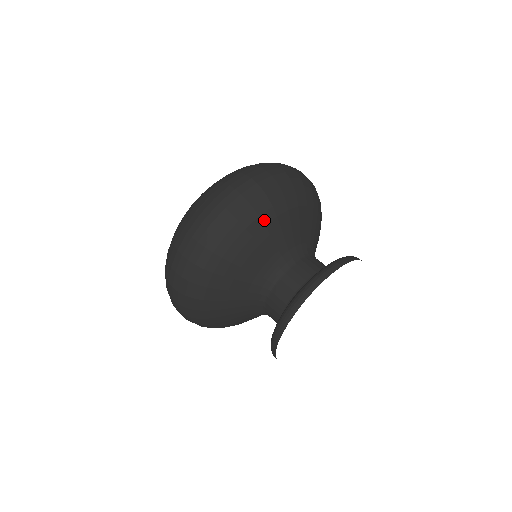
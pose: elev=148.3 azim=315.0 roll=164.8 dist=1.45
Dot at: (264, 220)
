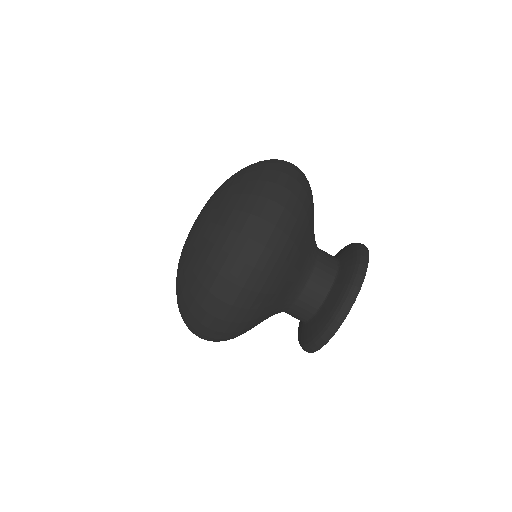
Dot at: occluded
